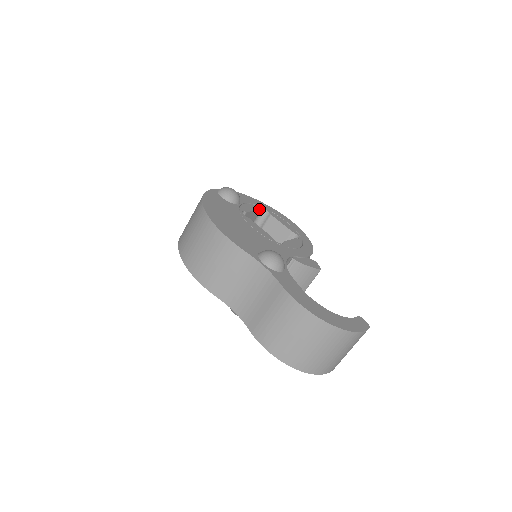
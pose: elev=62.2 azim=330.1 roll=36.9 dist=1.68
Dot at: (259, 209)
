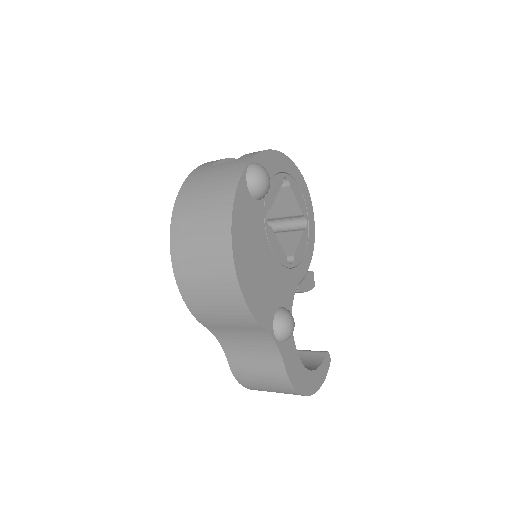
Dot at: (281, 183)
